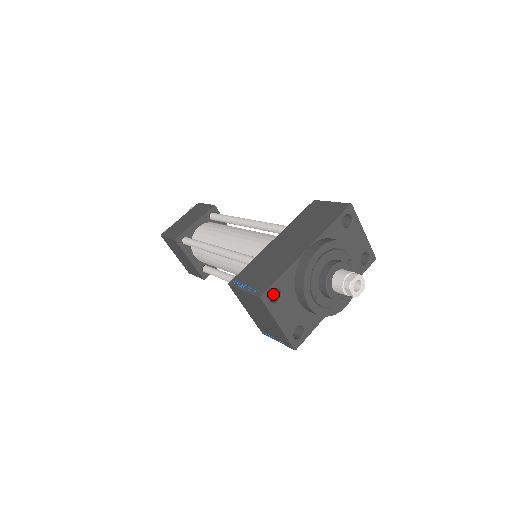
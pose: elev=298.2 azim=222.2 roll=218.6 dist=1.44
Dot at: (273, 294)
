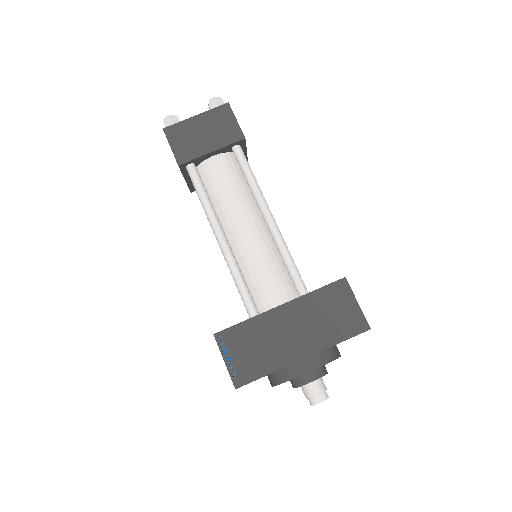
Dot at: occluded
